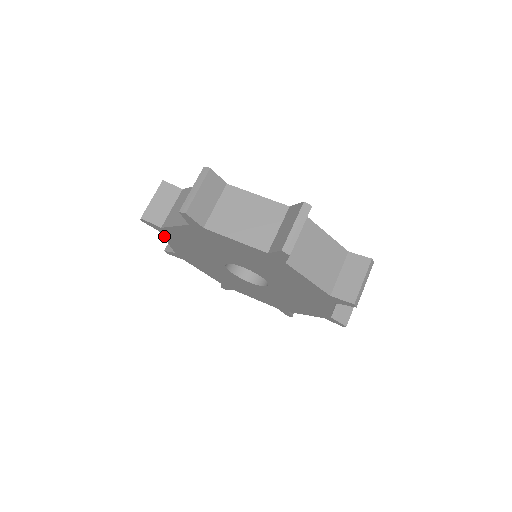
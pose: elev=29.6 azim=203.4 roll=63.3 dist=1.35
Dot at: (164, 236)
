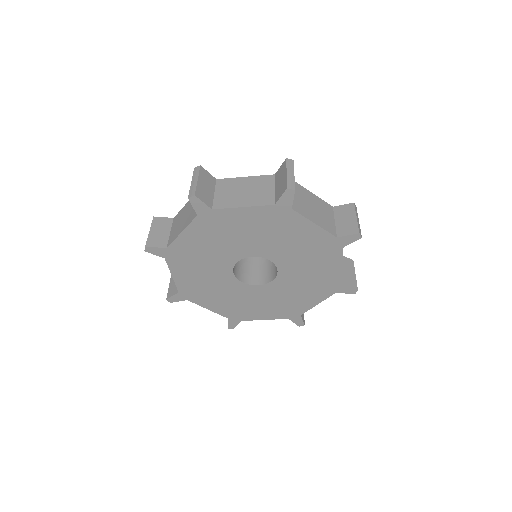
Dot at: (195, 303)
